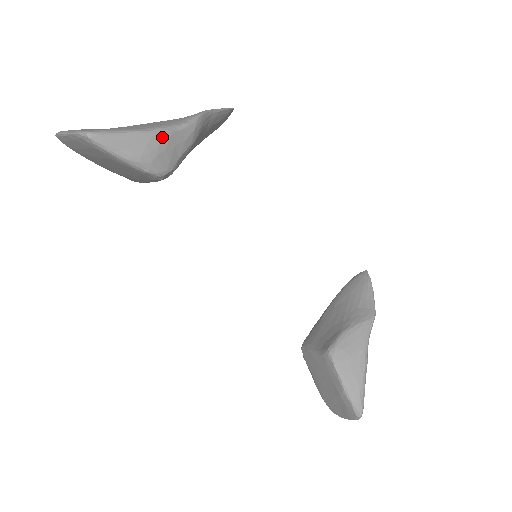
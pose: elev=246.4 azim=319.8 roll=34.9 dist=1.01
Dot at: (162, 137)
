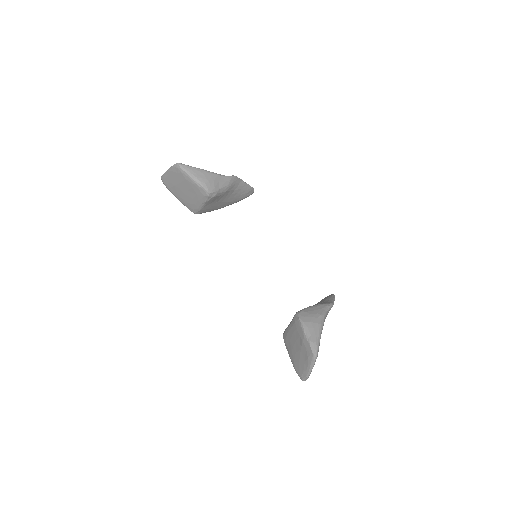
Dot at: (213, 175)
